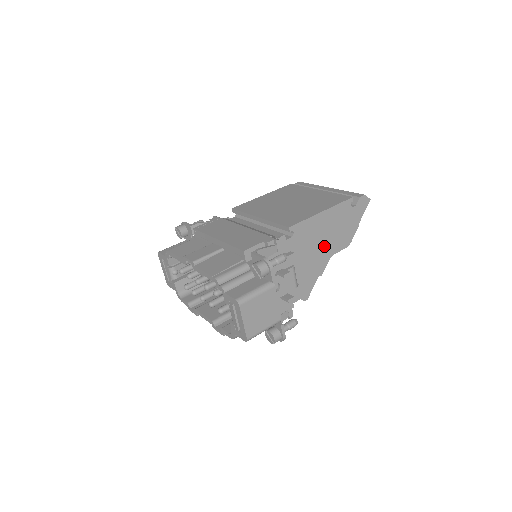
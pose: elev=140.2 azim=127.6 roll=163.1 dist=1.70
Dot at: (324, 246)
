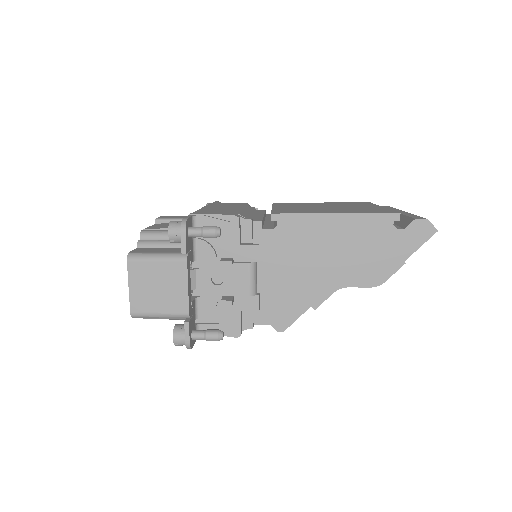
Dot at: (329, 266)
